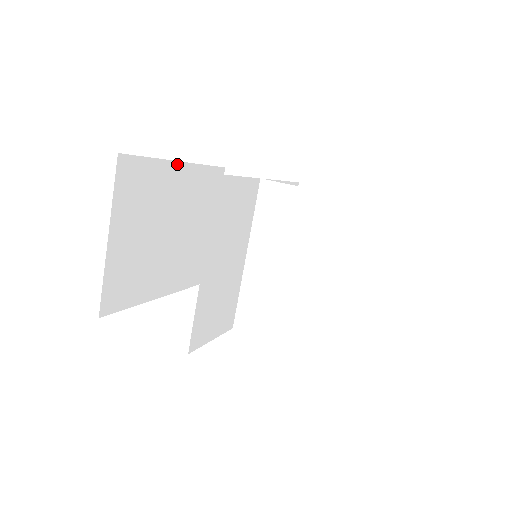
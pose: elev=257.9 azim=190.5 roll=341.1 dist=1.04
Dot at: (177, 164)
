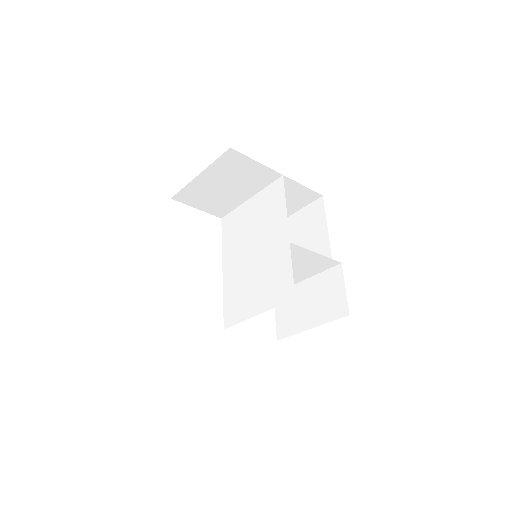
Dot at: occluded
